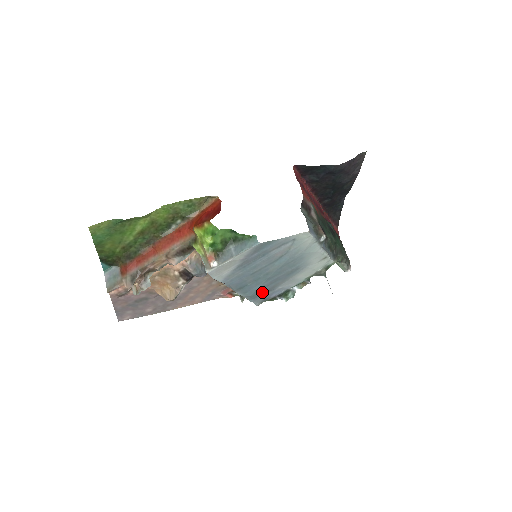
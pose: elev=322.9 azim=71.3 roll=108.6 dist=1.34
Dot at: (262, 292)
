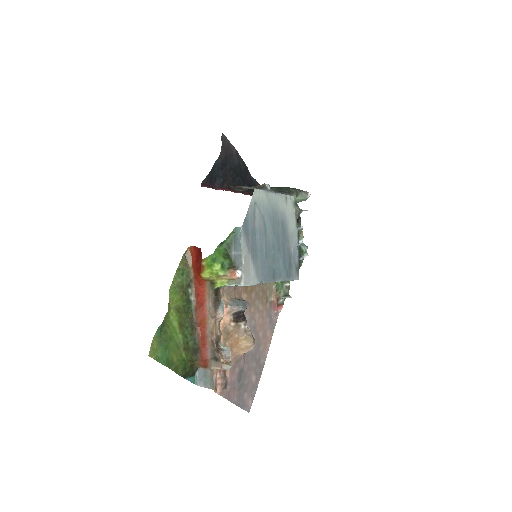
Dot at: (288, 265)
